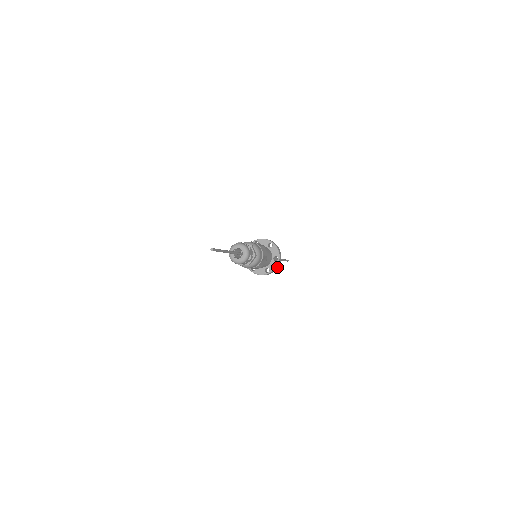
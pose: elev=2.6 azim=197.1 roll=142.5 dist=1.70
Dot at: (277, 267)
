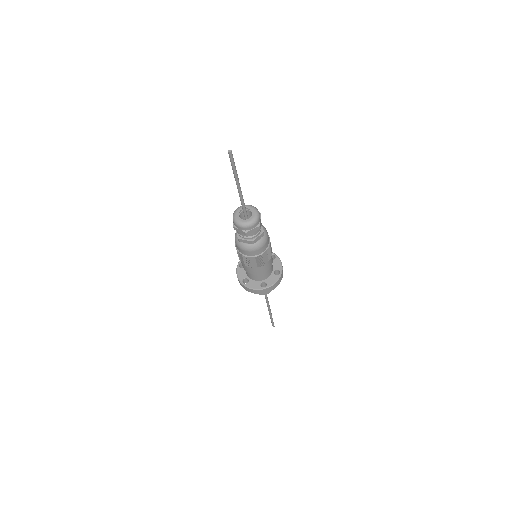
Dot at: (276, 285)
